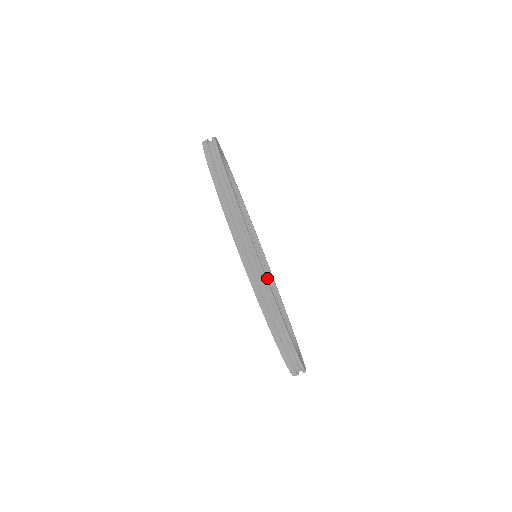
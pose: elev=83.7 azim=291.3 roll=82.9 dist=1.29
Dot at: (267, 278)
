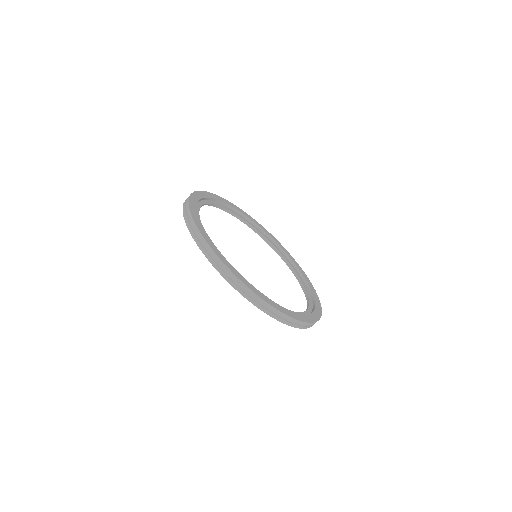
Dot at: (293, 270)
